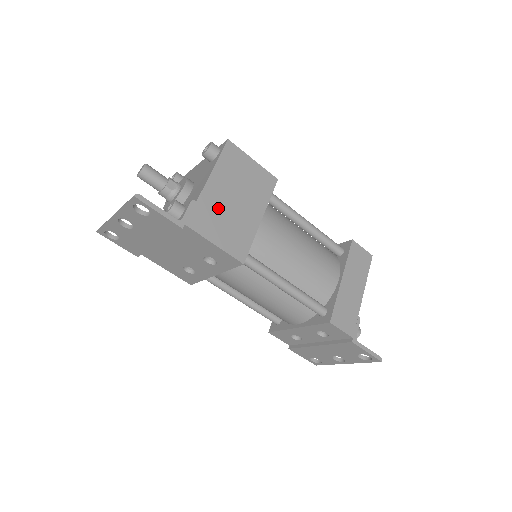
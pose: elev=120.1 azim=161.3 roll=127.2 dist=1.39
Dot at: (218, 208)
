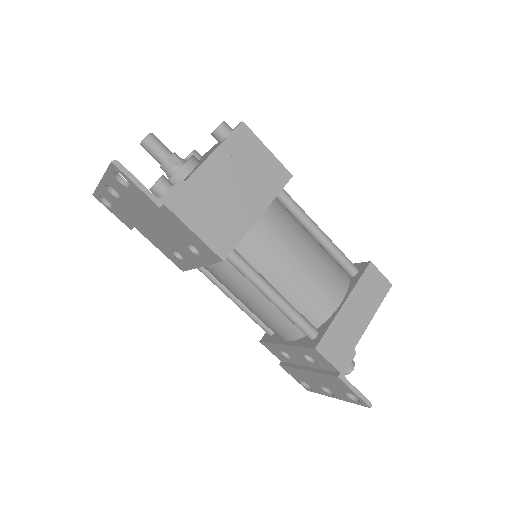
Dot at: (209, 194)
